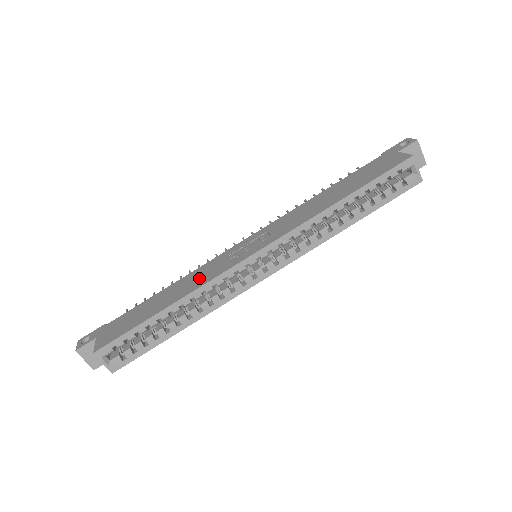
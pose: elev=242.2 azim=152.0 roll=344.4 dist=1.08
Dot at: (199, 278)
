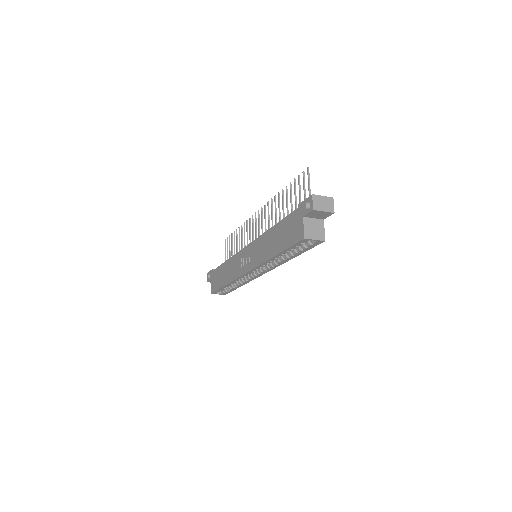
Dot at: (233, 270)
